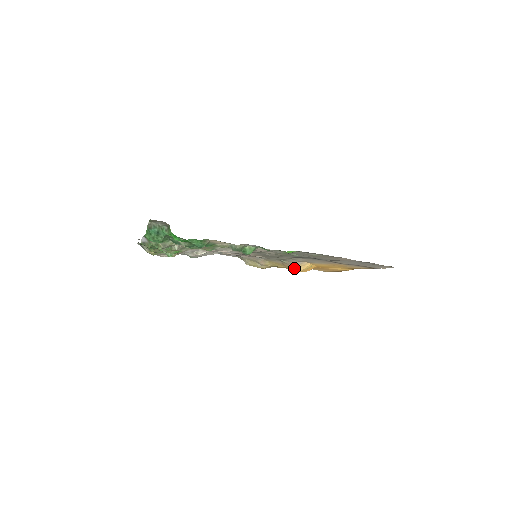
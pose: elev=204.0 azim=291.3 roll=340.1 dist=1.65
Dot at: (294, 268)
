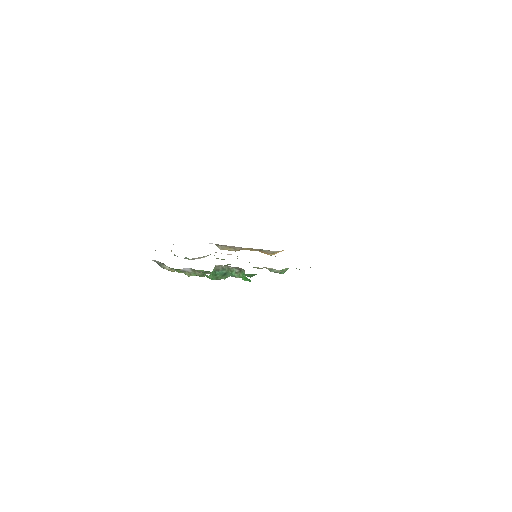
Dot at: (269, 254)
